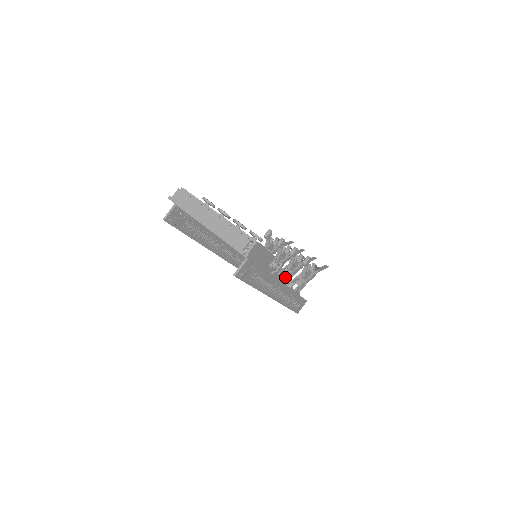
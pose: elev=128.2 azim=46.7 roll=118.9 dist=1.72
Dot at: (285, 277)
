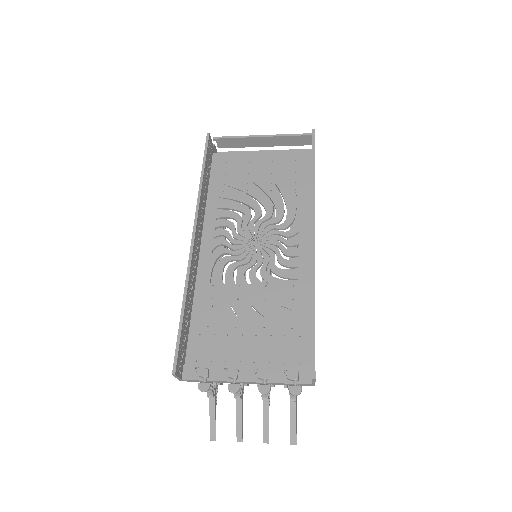
Dot at: occluded
